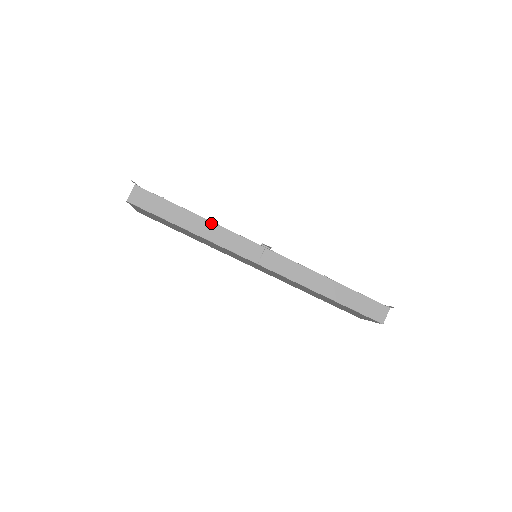
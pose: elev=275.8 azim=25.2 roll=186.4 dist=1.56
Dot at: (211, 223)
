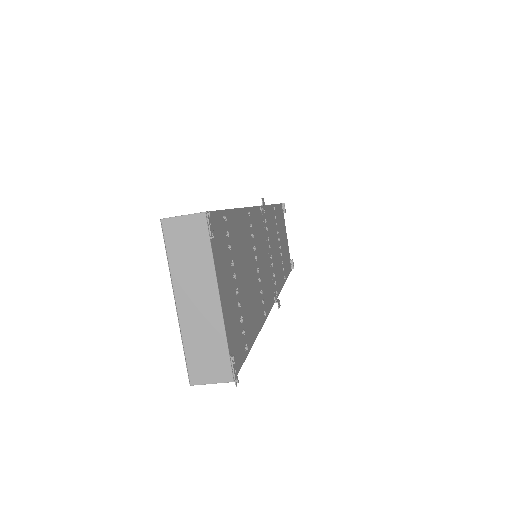
Dot at: occluded
